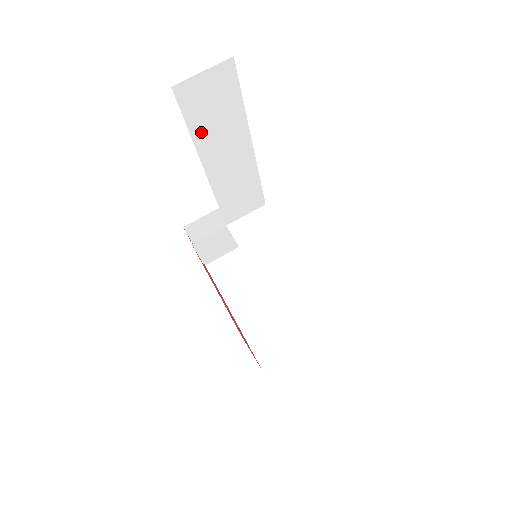
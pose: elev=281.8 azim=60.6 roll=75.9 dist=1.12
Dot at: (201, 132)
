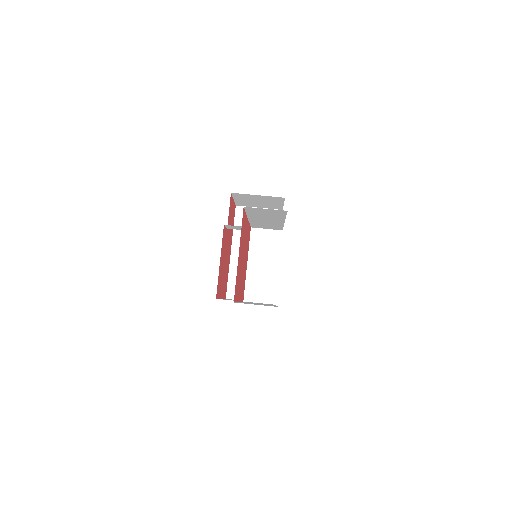
Dot at: (253, 214)
